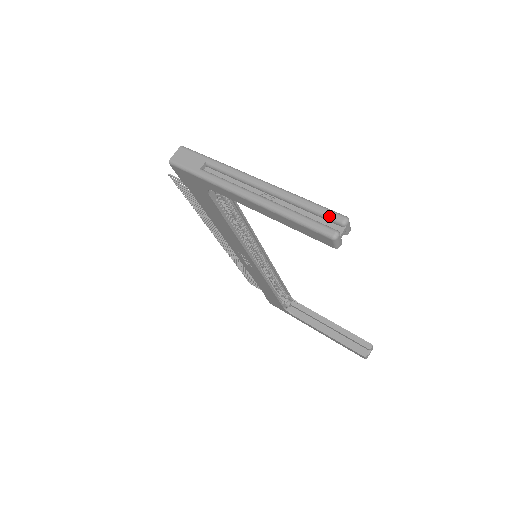
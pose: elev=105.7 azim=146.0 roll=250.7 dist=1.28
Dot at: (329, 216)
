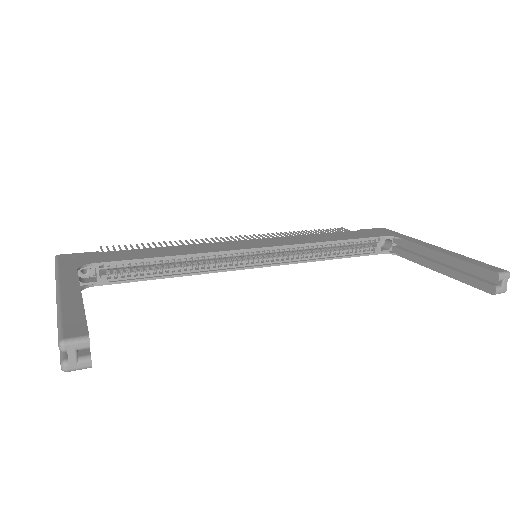
Dot at: occluded
